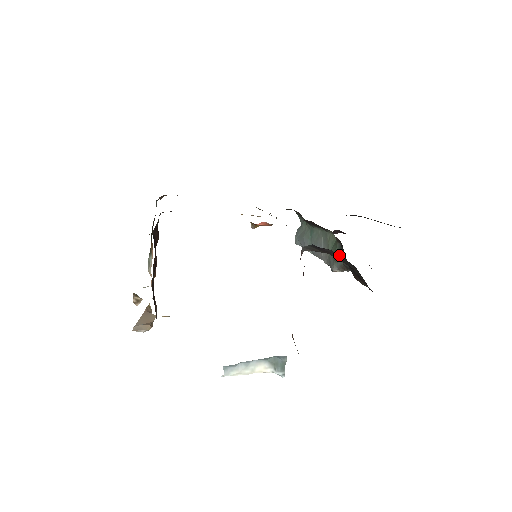
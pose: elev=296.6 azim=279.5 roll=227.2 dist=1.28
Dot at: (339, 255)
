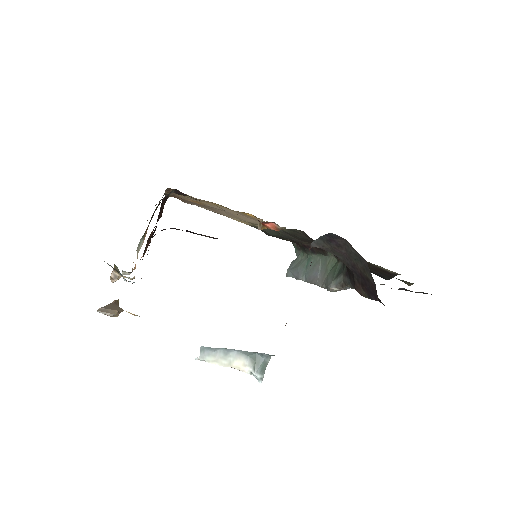
Dot at: (340, 272)
